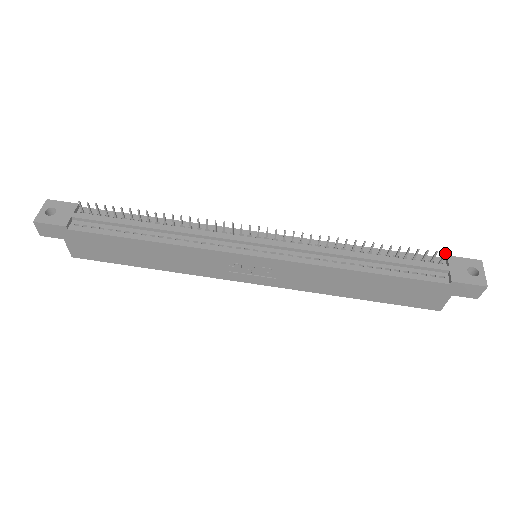
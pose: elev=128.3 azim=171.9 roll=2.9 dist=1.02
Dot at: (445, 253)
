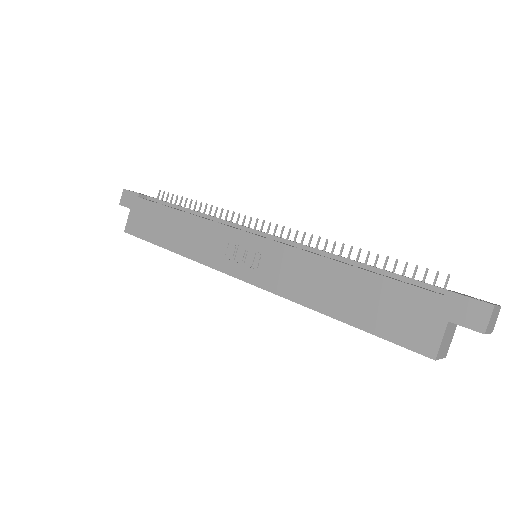
Dot at: (448, 274)
